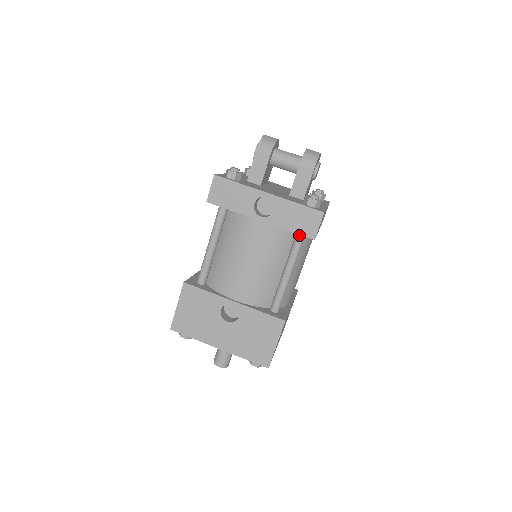
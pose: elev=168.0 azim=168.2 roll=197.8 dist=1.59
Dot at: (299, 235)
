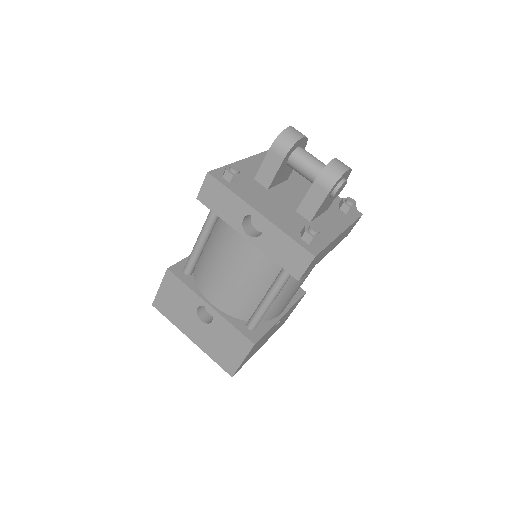
Dot at: occluded
